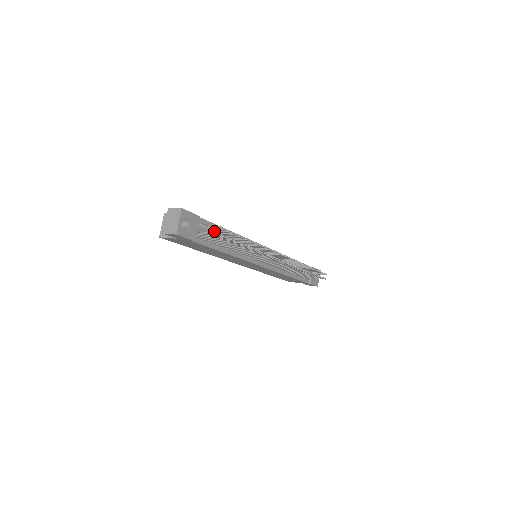
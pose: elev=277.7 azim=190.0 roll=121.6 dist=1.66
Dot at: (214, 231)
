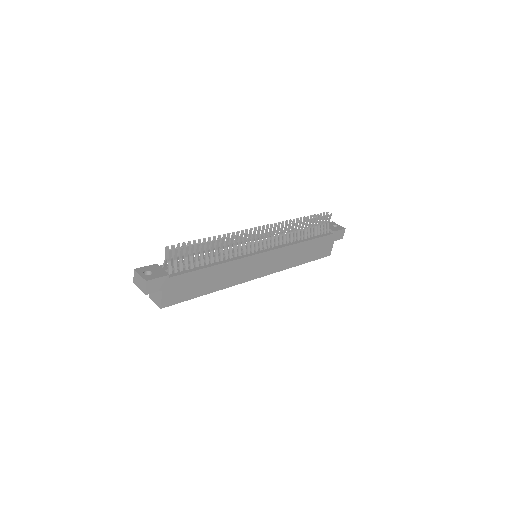
Dot at: occluded
